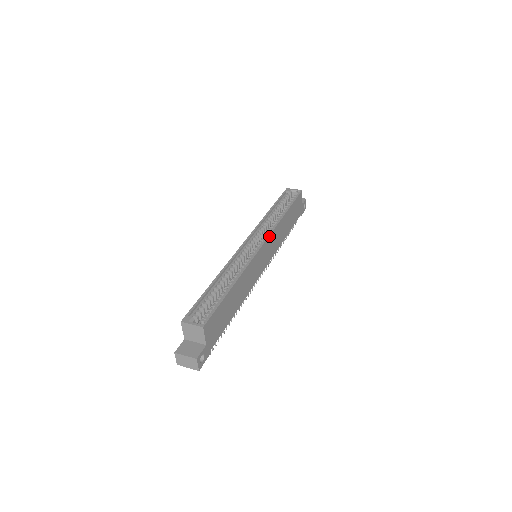
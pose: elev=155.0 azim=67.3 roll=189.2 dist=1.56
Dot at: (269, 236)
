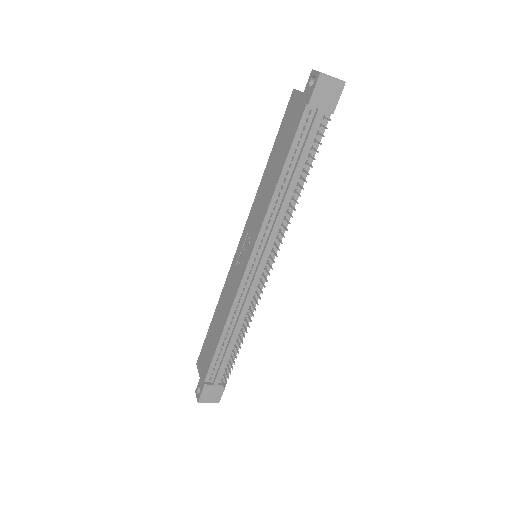
Dot at: occluded
